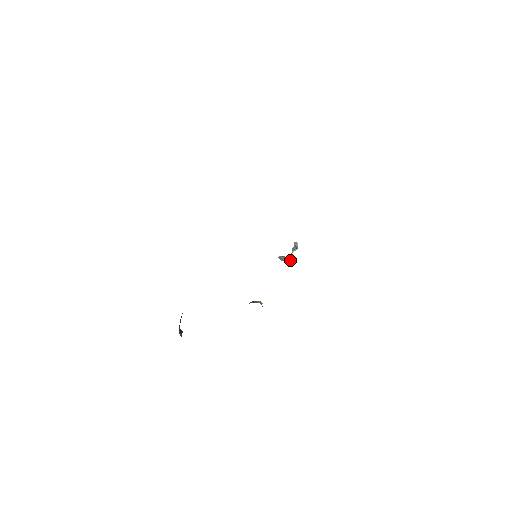
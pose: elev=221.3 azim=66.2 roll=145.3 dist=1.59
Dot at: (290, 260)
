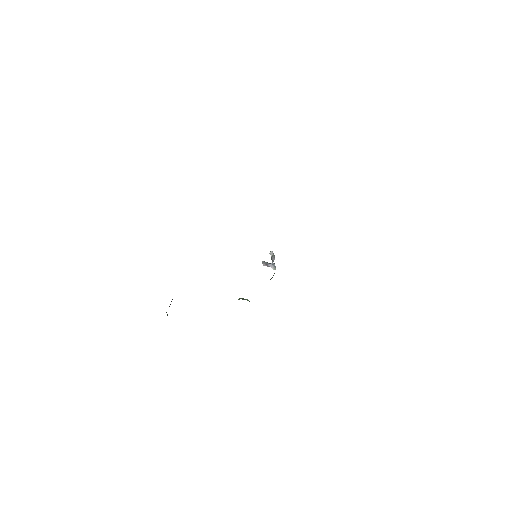
Dot at: (273, 267)
